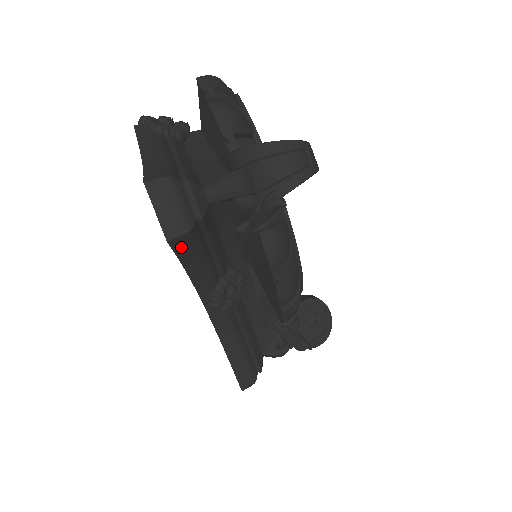
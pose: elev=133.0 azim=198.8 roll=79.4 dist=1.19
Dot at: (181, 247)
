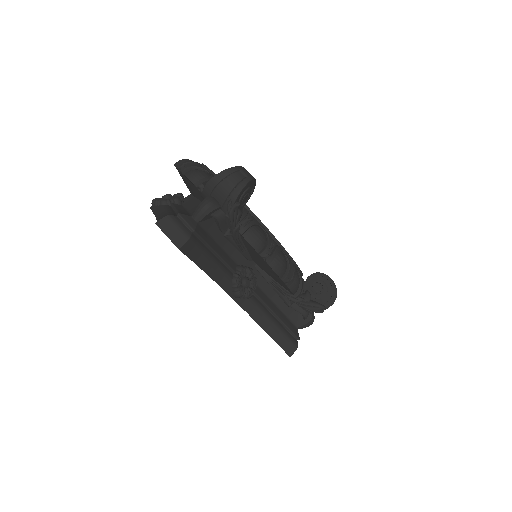
Dot at: (191, 253)
